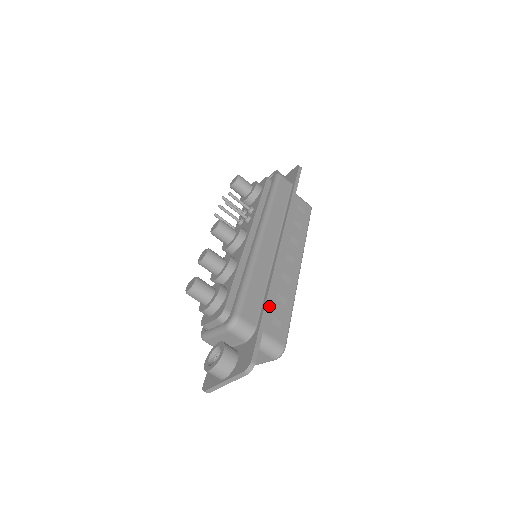
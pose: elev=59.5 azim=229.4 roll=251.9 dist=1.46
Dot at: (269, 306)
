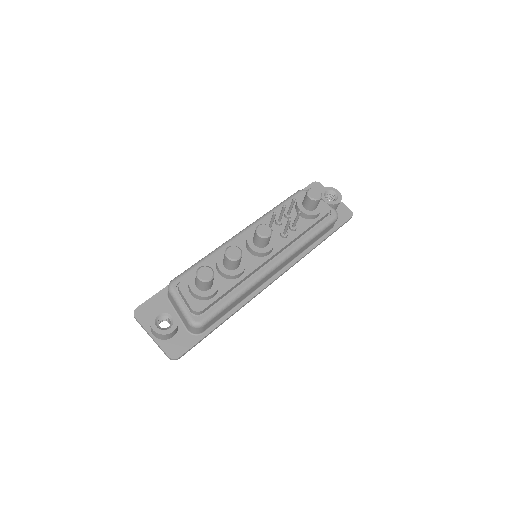
Dot at: occluded
